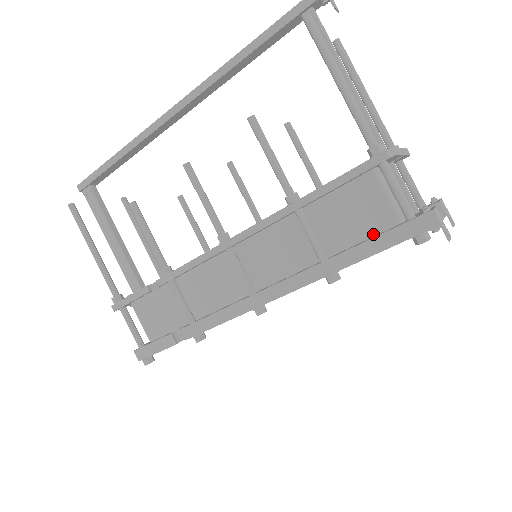
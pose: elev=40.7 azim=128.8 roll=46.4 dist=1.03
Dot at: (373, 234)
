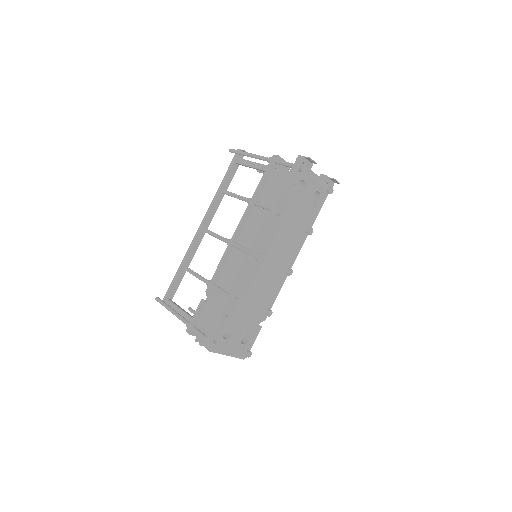
Dot at: occluded
